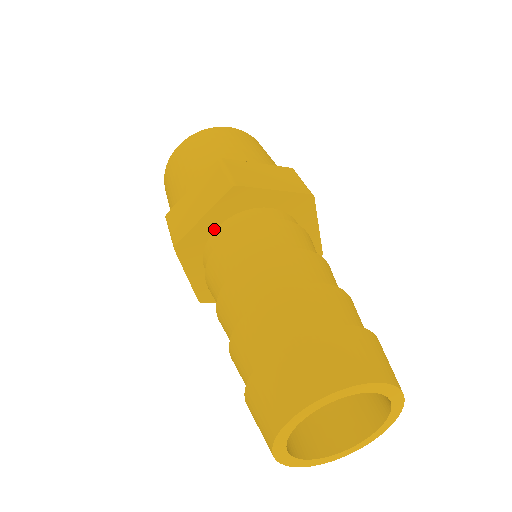
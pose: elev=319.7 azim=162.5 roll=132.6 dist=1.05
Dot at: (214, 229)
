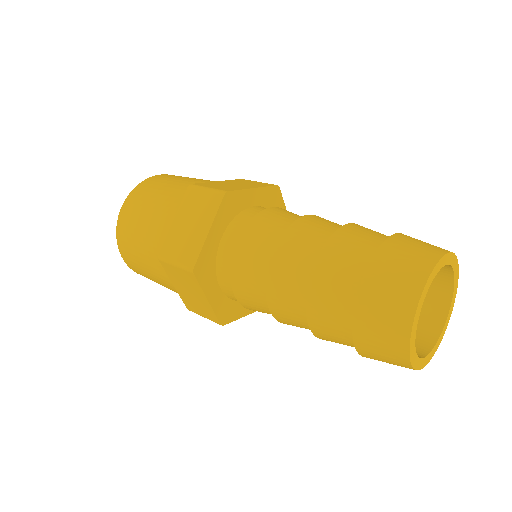
Dot at: (219, 241)
